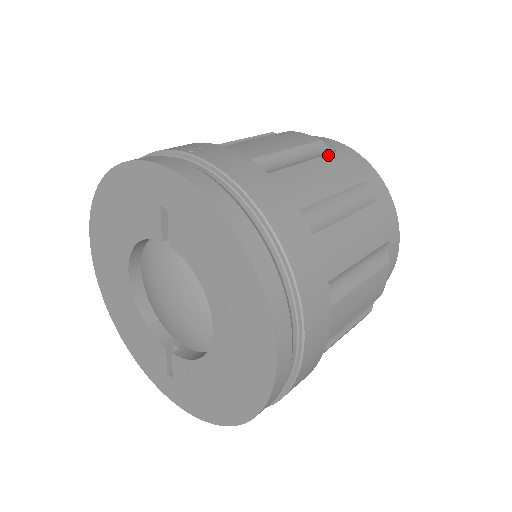
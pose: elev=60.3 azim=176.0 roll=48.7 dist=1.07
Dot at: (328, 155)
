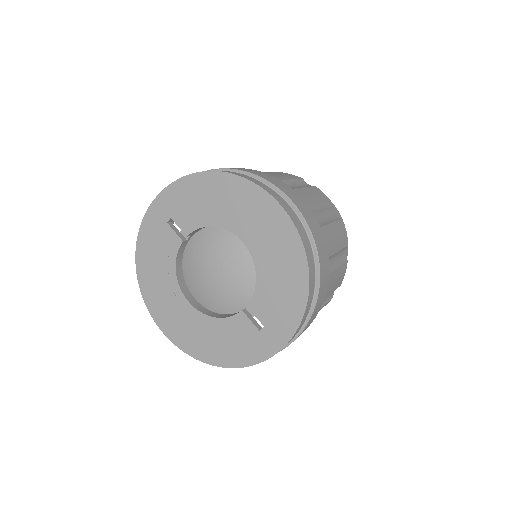
Dot at: occluded
